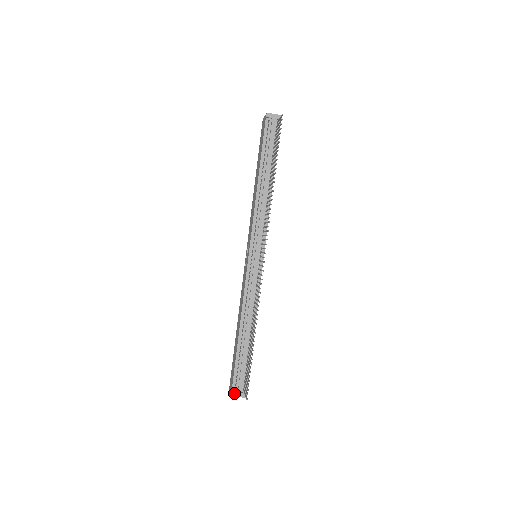
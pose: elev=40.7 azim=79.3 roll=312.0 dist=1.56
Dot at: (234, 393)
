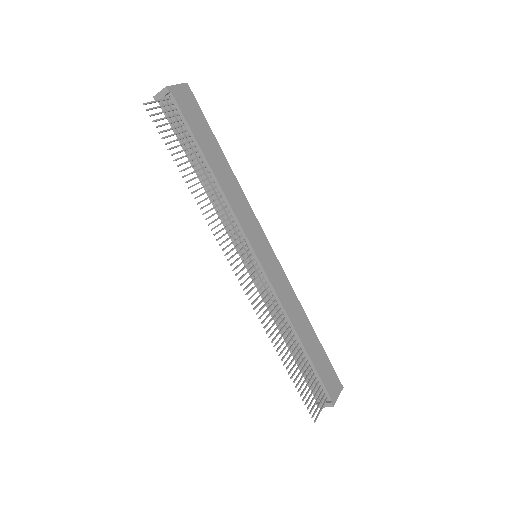
Dot at: occluded
